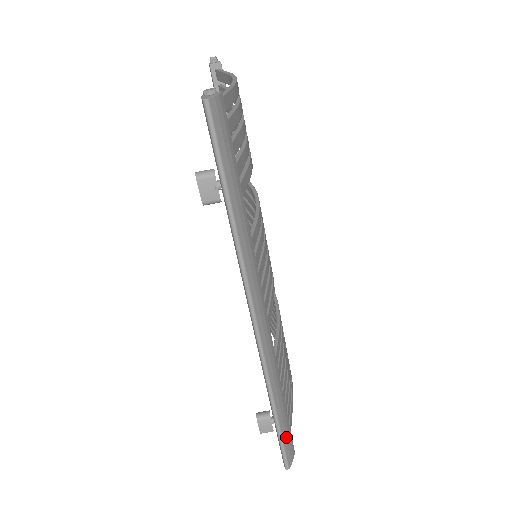
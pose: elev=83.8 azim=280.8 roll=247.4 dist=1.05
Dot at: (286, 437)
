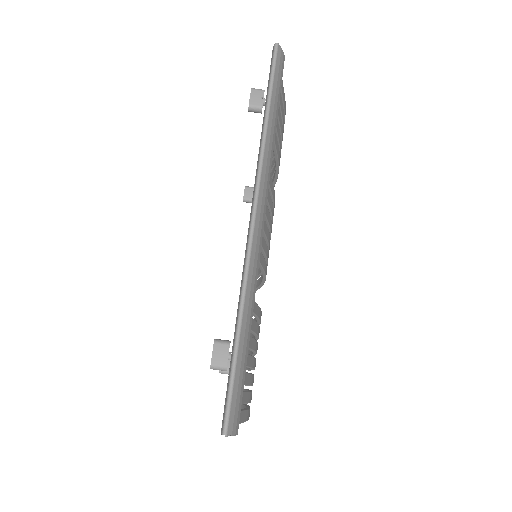
Dot at: (238, 382)
